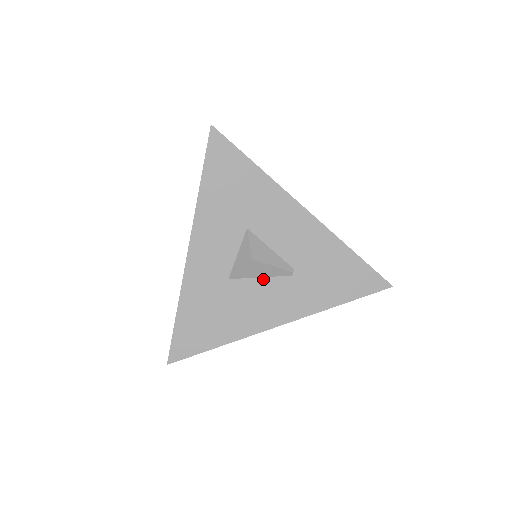
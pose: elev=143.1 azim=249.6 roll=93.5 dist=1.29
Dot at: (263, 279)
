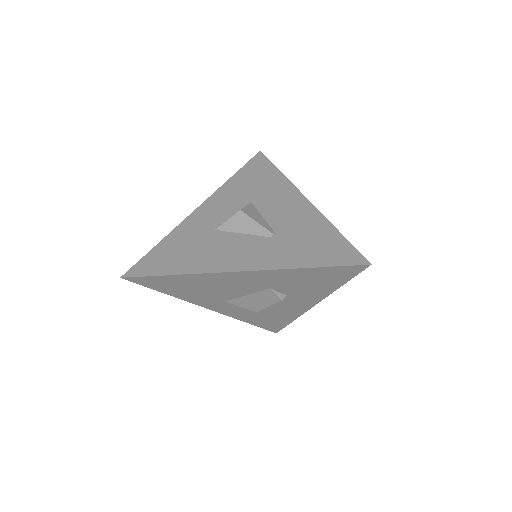
Dot at: (244, 235)
